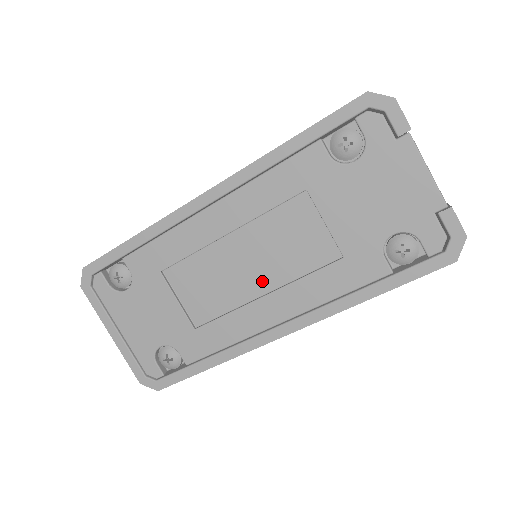
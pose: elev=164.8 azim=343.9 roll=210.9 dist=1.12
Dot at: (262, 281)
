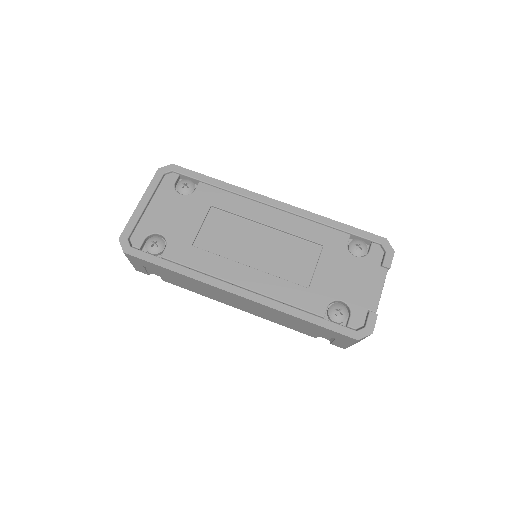
Dot at: (256, 260)
